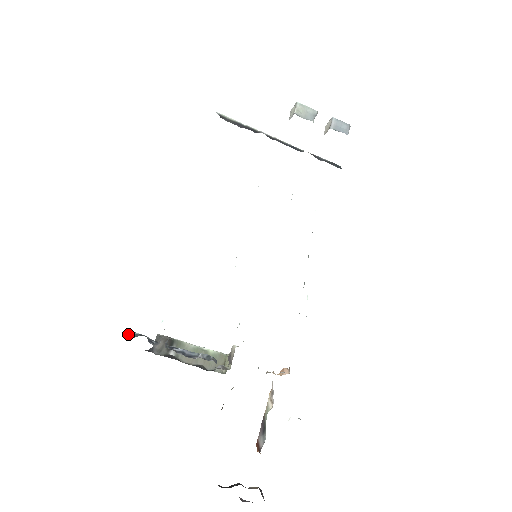
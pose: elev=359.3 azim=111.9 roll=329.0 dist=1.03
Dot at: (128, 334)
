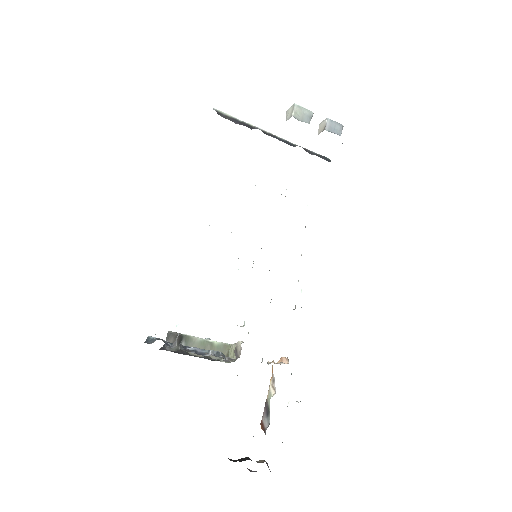
Dot at: (146, 339)
